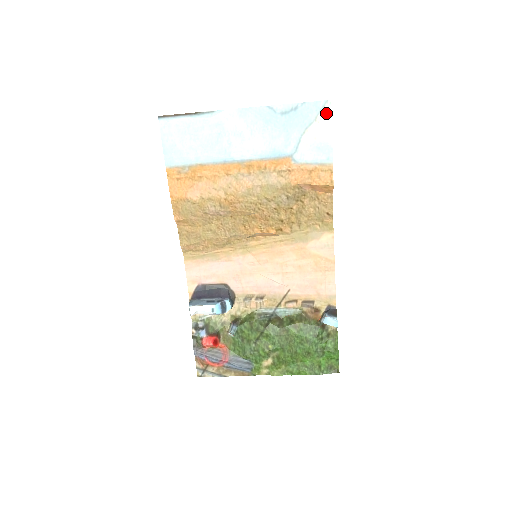
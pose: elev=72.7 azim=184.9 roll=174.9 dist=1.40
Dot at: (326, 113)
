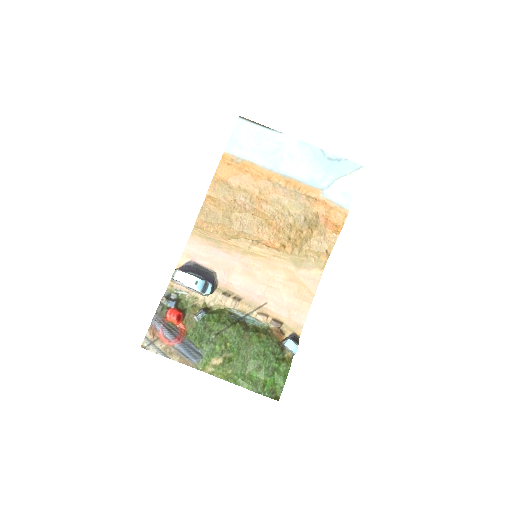
Dot at: (359, 174)
